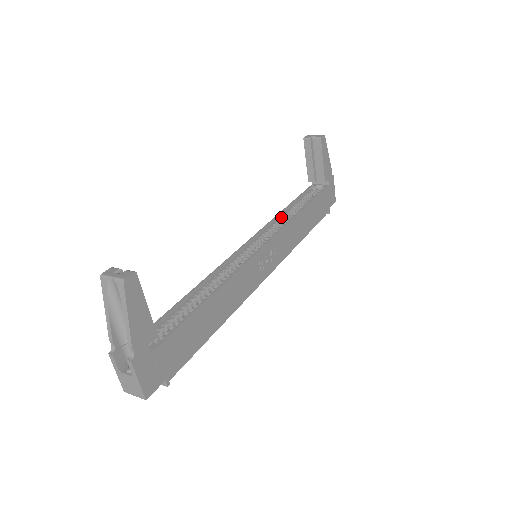
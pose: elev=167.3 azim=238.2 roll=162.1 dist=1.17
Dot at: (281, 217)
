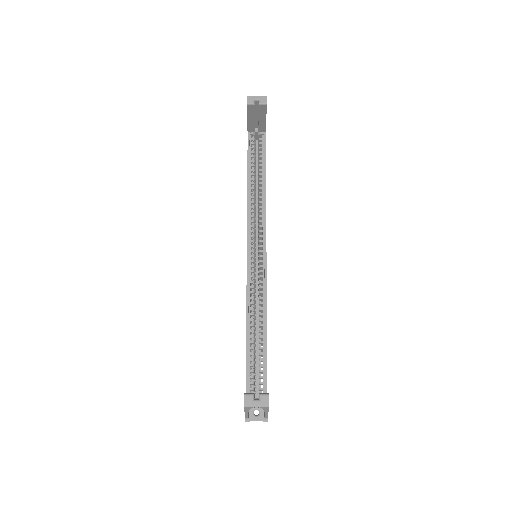
Dot at: (251, 198)
